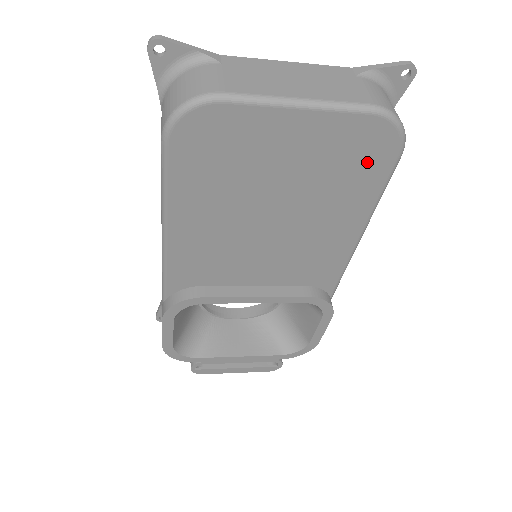
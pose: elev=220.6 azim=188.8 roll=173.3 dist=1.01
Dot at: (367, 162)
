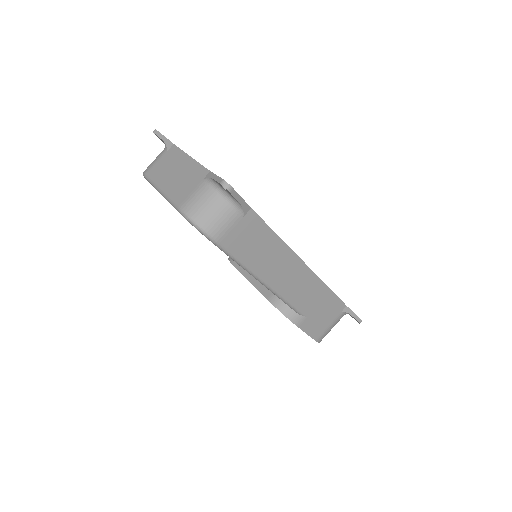
Dot at: occluded
